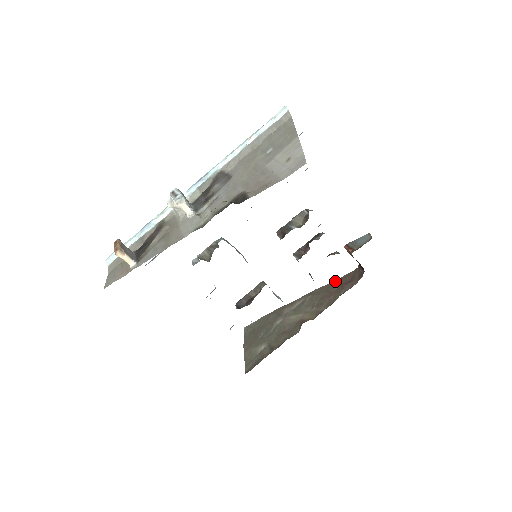
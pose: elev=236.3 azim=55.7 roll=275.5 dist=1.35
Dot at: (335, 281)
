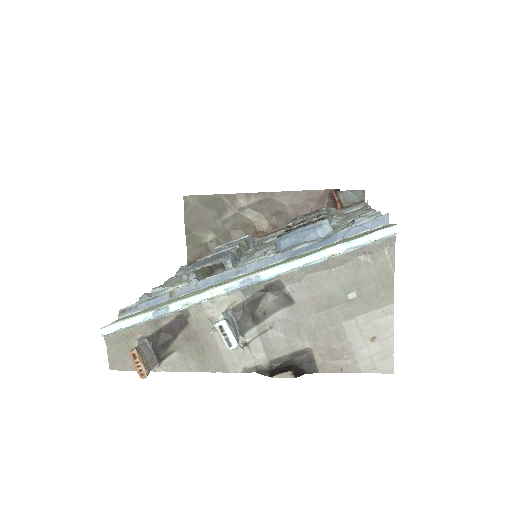
Dot at: (301, 192)
